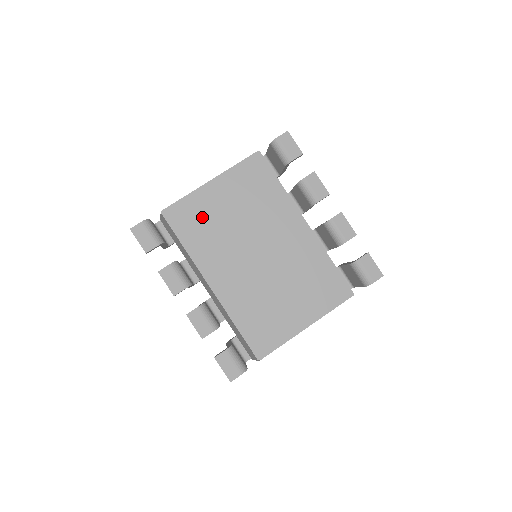
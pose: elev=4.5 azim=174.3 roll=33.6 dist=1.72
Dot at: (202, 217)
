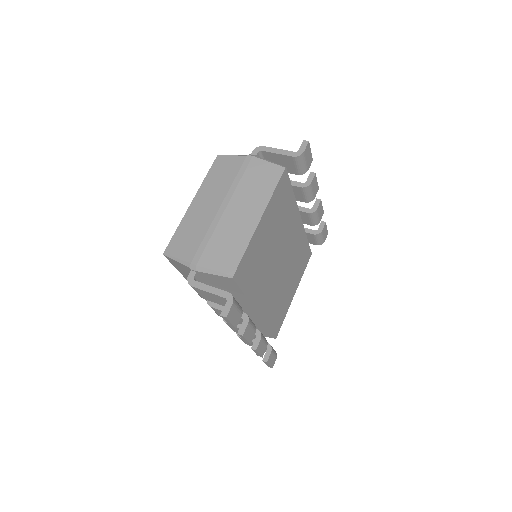
Dot at: (256, 259)
